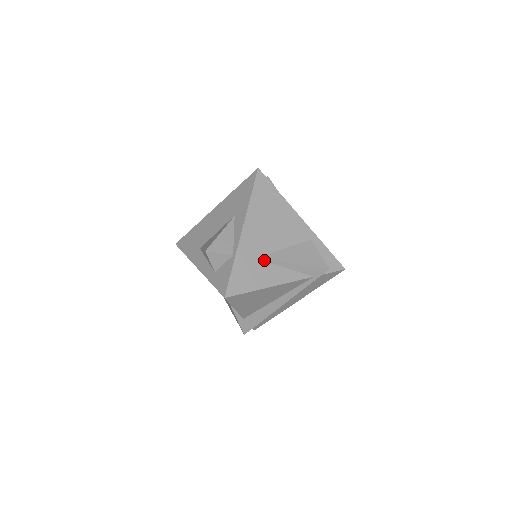
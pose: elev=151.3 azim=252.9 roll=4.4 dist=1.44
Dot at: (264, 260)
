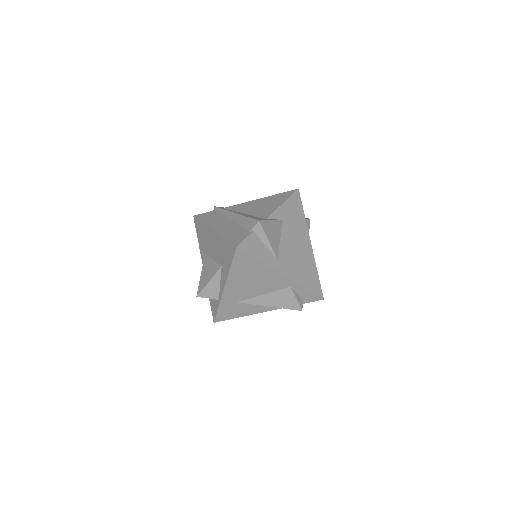
Dot at: (245, 303)
